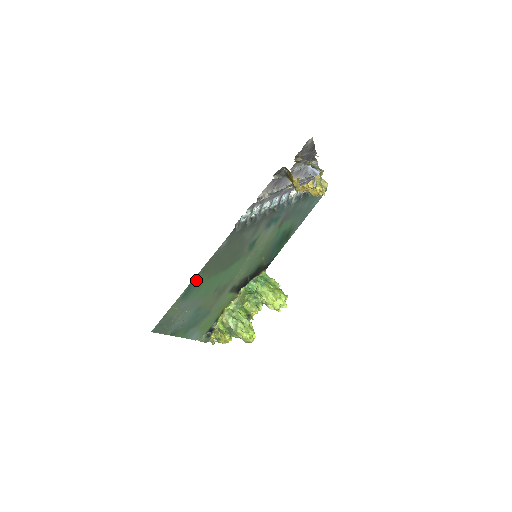
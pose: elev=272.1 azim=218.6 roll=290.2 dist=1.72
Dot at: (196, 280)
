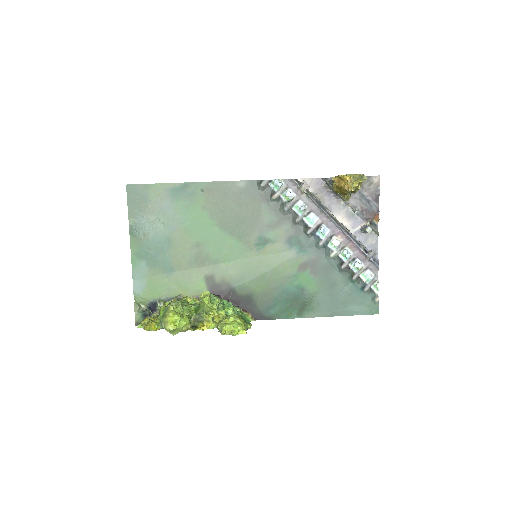
Dot at: (195, 189)
